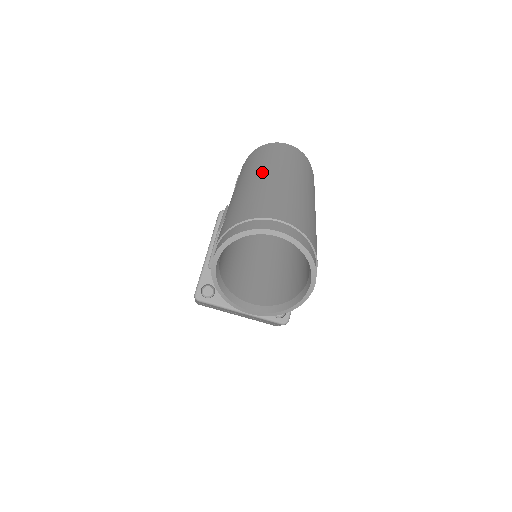
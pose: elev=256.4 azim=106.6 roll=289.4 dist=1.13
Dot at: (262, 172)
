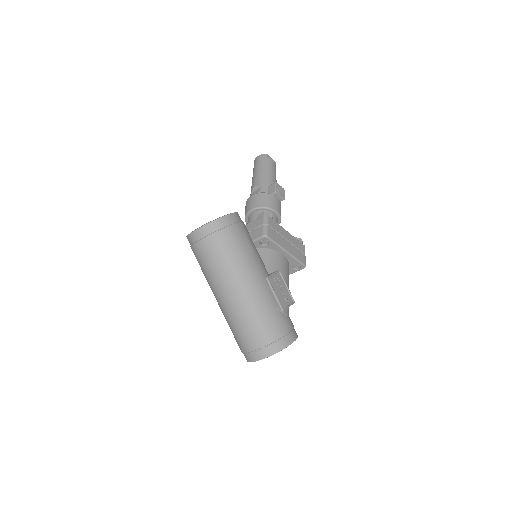
Dot at: (215, 293)
